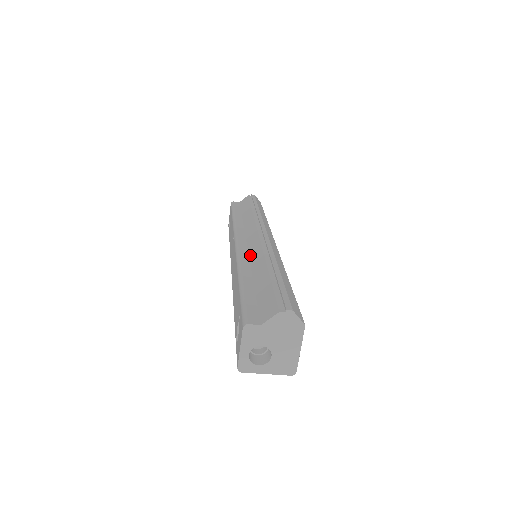
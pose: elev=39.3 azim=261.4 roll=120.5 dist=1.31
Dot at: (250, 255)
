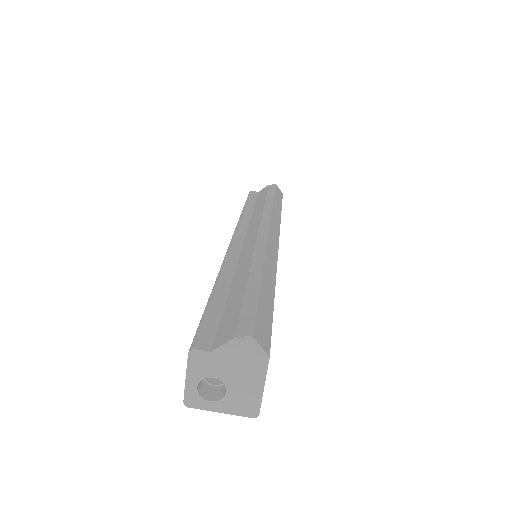
Dot at: (241, 255)
